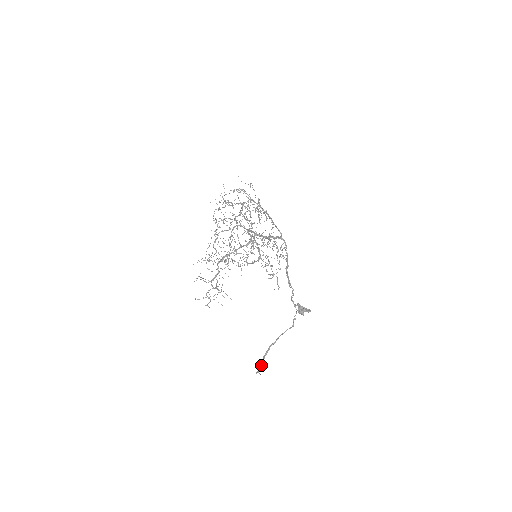
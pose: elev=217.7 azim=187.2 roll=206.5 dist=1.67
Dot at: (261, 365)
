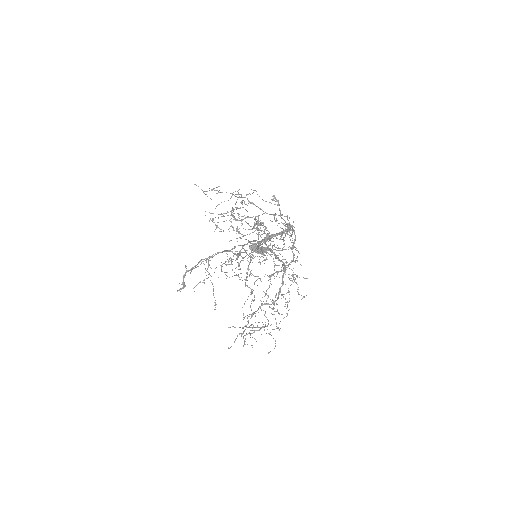
Dot at: (184, 285)
